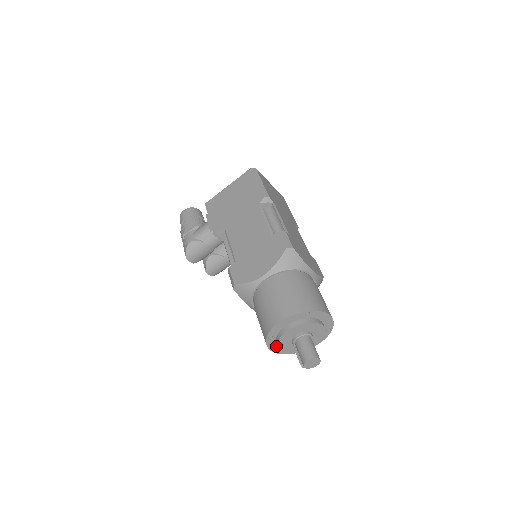
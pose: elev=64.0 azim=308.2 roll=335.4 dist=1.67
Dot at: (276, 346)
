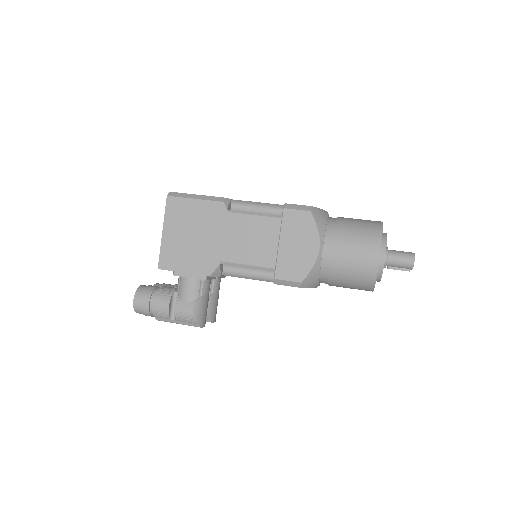
Dot at: occluded
